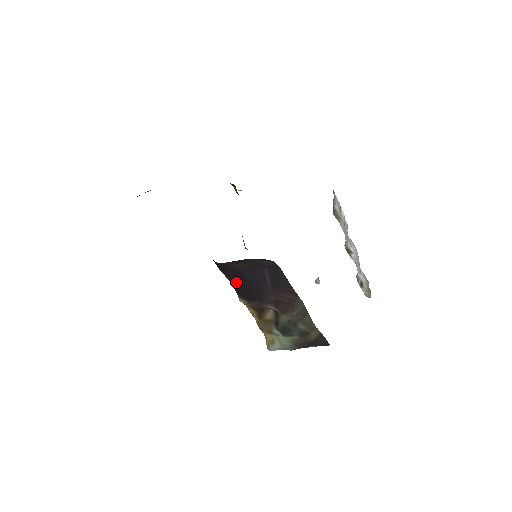
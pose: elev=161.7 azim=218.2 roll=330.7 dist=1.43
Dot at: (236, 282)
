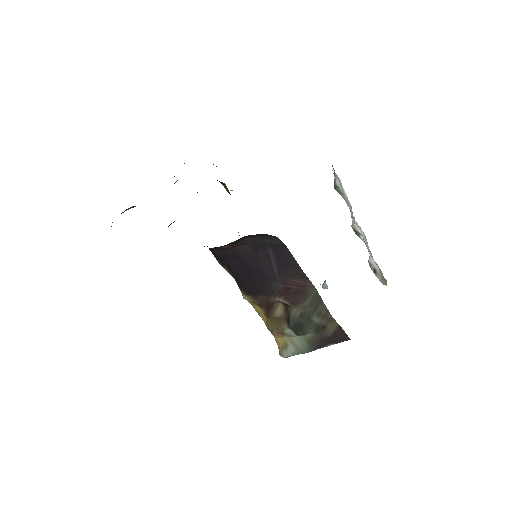
Dot at: (238, 273)
